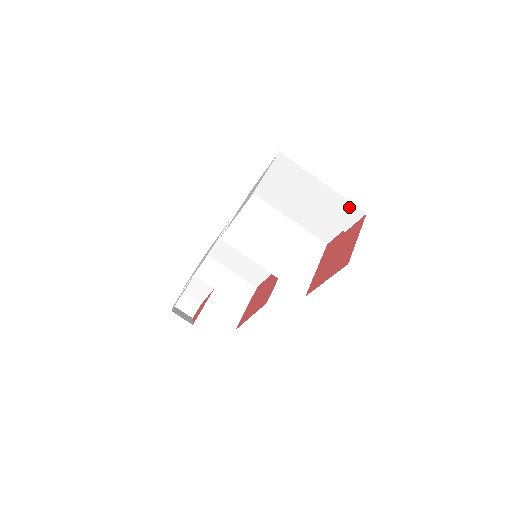
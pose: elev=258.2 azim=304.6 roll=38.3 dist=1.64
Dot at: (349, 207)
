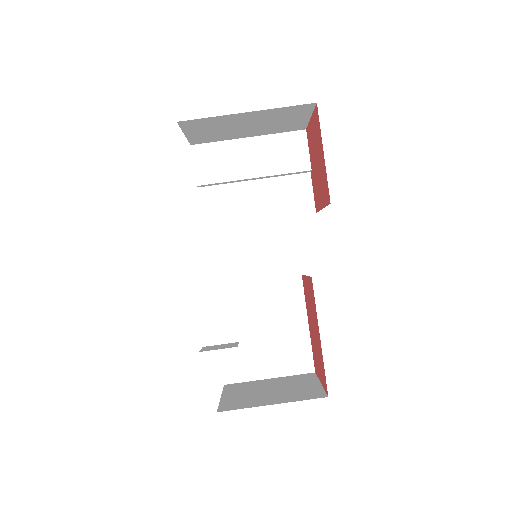
Dot at: (288, 139)
